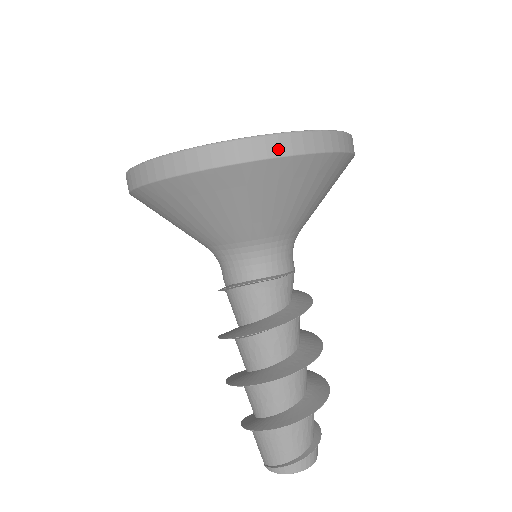
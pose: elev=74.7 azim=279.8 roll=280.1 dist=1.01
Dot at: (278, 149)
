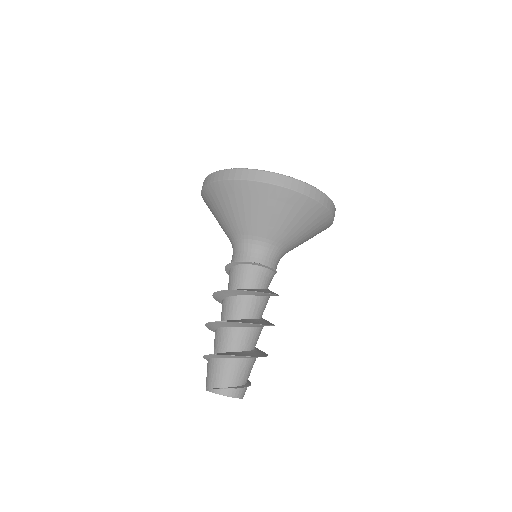
Dot at: (309, 192)
